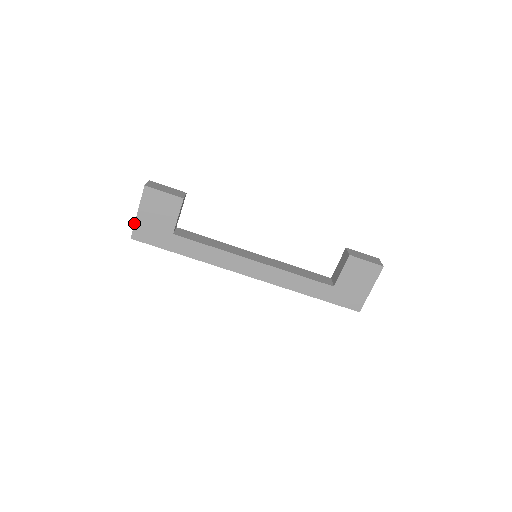
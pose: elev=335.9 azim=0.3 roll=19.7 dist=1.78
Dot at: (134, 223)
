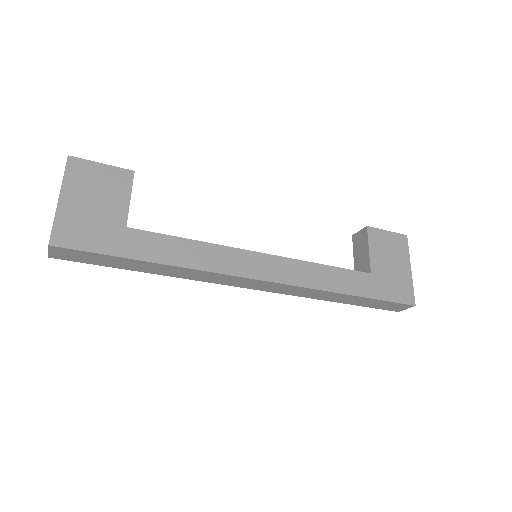
Dot at: occluded
